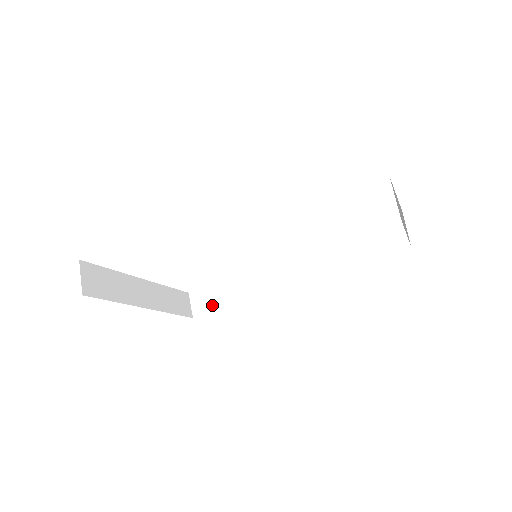
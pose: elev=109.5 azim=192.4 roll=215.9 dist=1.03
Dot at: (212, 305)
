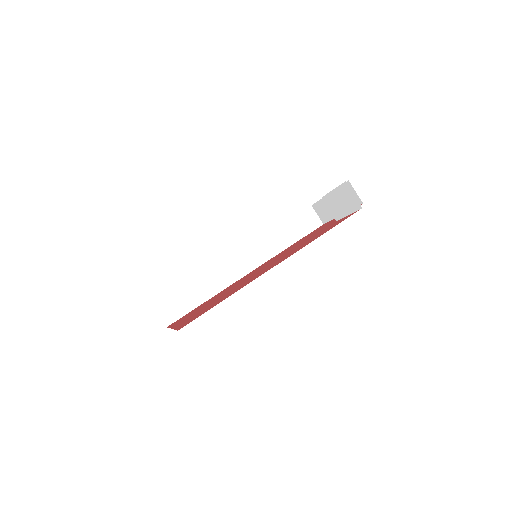
Dot at: (182, 310)
